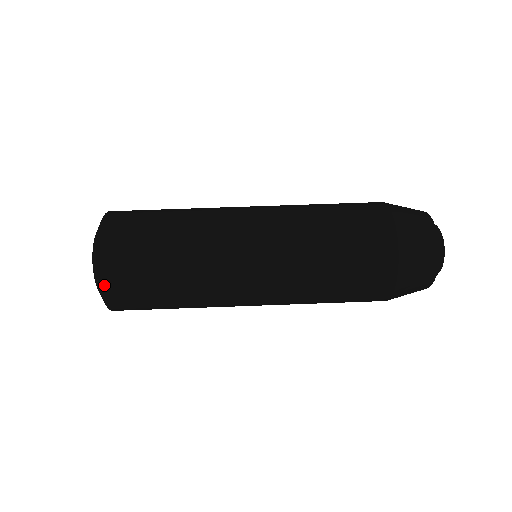
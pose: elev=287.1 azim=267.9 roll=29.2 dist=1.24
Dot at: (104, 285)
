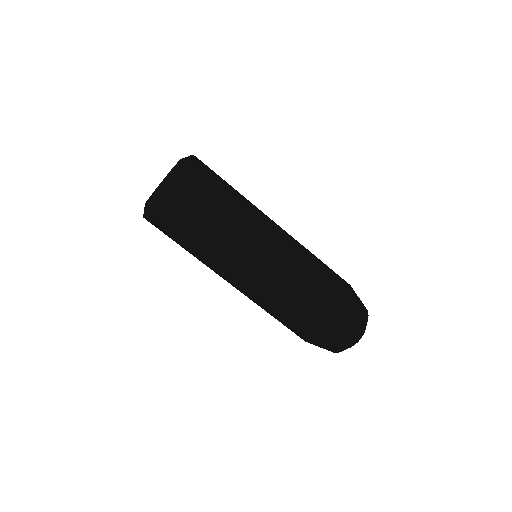
Dot at: (157, 205)
